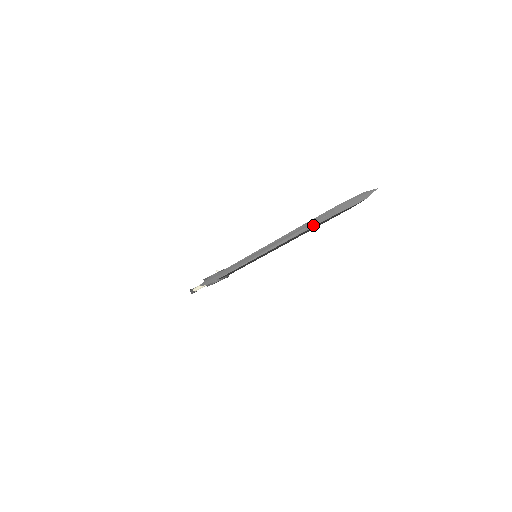
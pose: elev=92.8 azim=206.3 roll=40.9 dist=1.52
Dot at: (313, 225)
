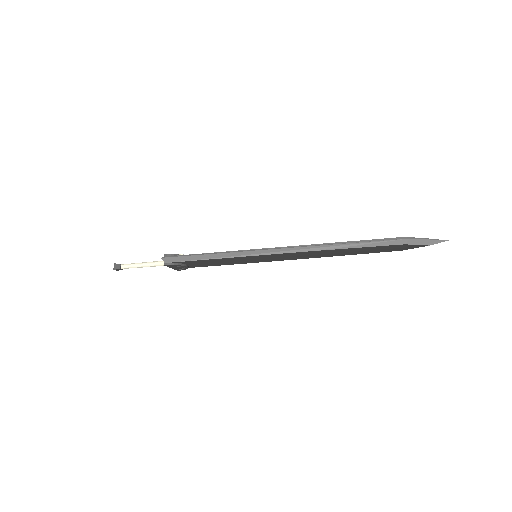
Dot at: (372, 244)
